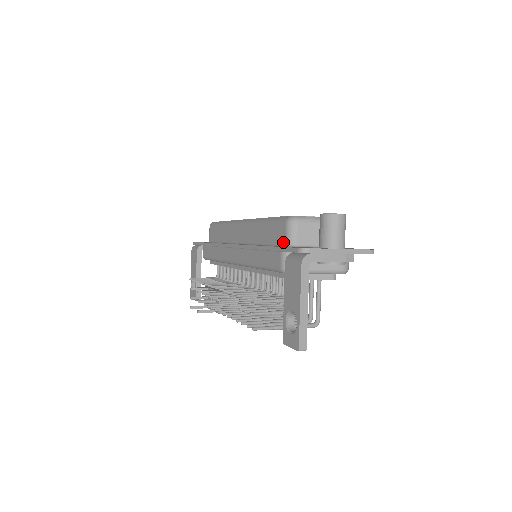
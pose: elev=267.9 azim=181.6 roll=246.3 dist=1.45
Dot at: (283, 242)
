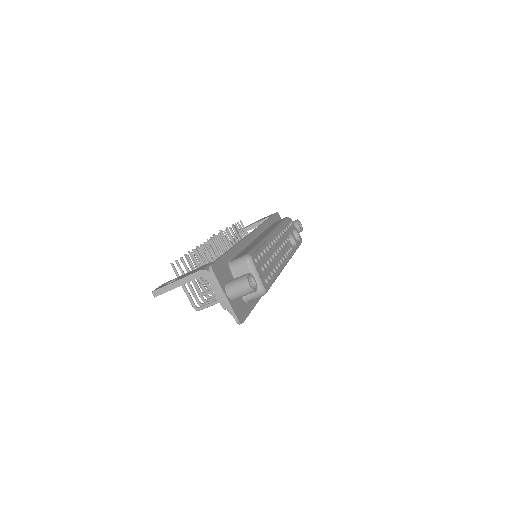
Dot at: (234, 259)
